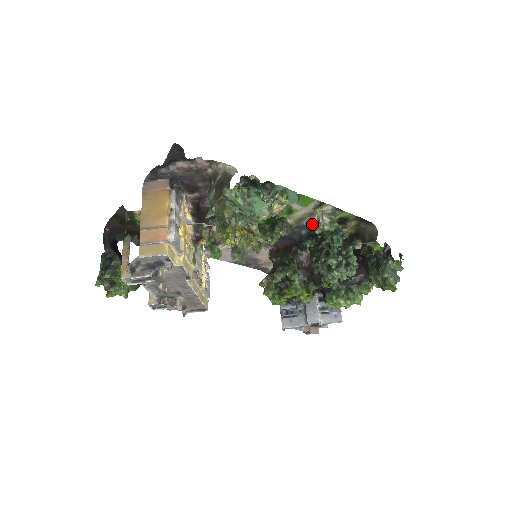
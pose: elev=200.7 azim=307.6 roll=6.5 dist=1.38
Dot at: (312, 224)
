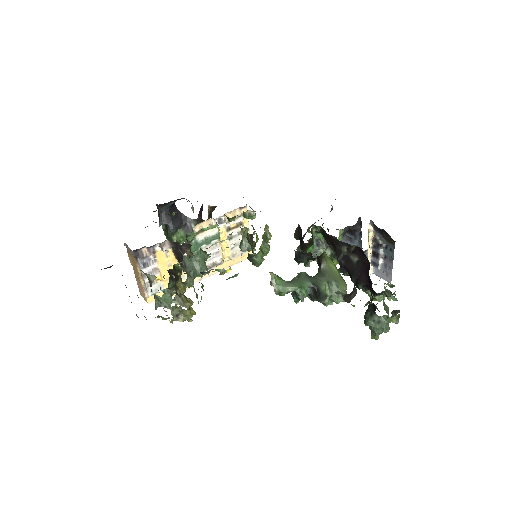
Dot at: occluded
